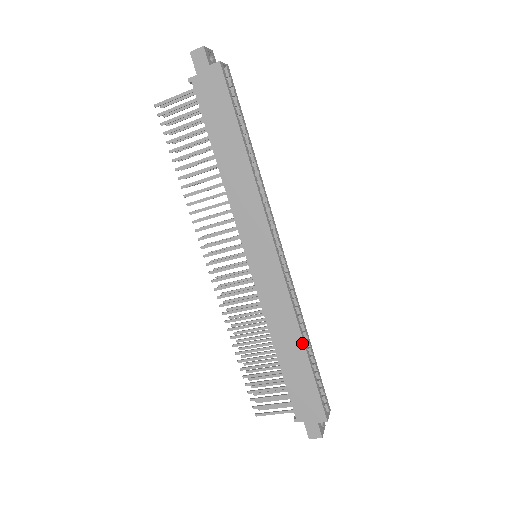
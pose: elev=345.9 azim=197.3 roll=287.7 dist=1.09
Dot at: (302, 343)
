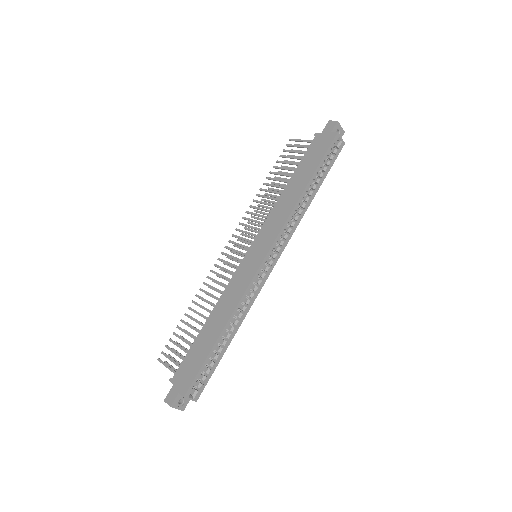
Dot at: (223, 327)
